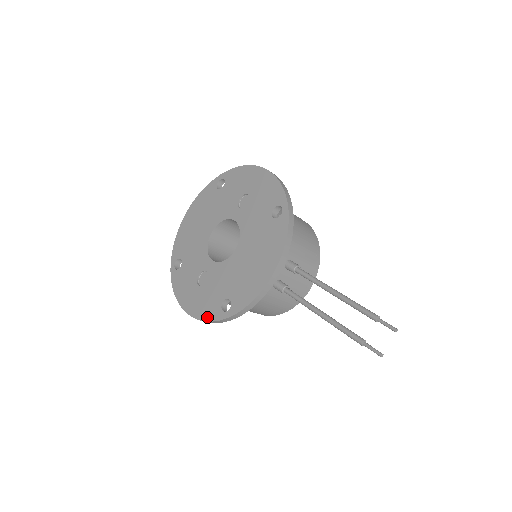
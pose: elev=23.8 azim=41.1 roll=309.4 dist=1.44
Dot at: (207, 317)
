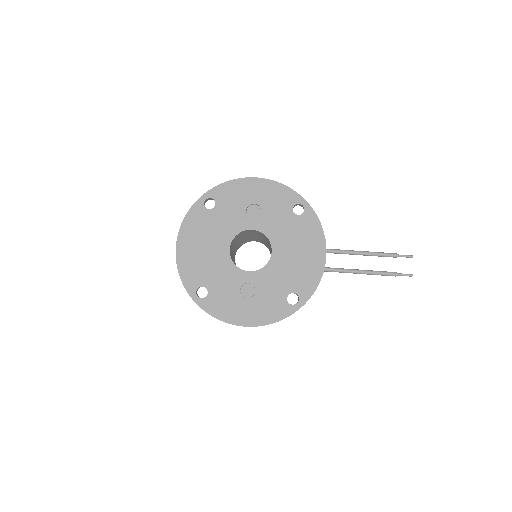
Dot at: (278, 318)
